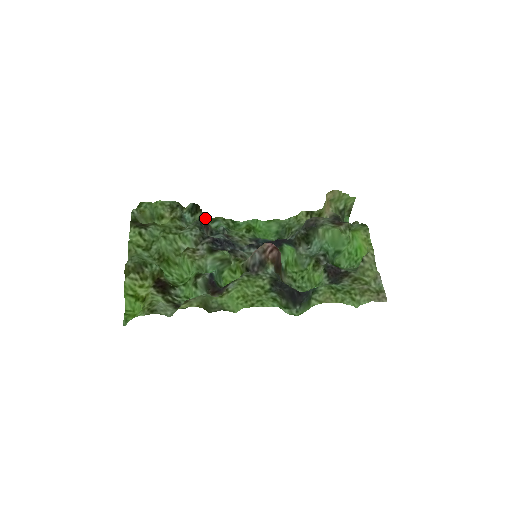
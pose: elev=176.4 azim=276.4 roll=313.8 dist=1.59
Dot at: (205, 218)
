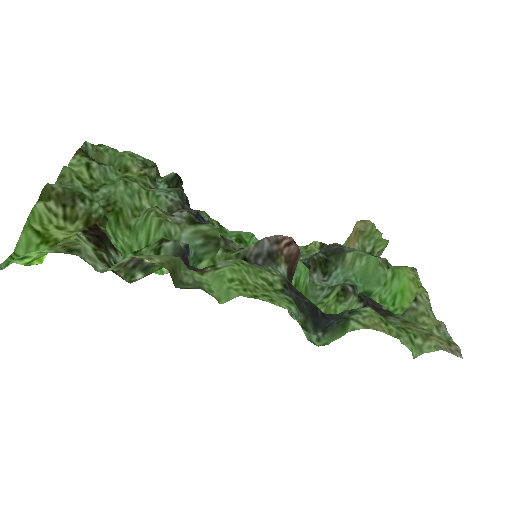
Dot at: occluded
